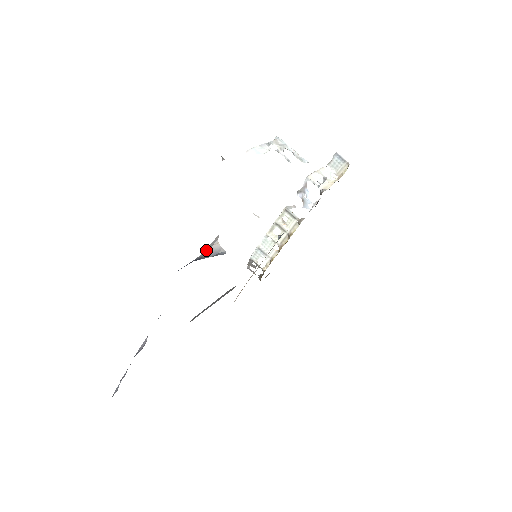
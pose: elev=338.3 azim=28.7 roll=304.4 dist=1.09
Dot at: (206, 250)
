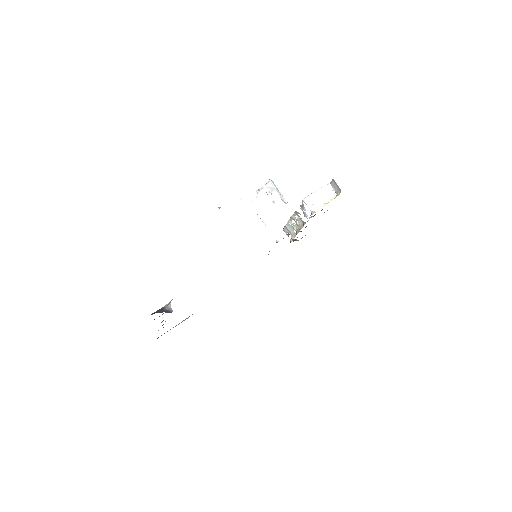
Dot at: (169, 303)
